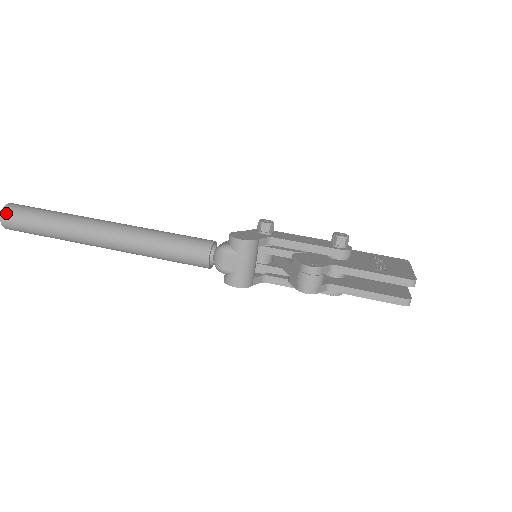
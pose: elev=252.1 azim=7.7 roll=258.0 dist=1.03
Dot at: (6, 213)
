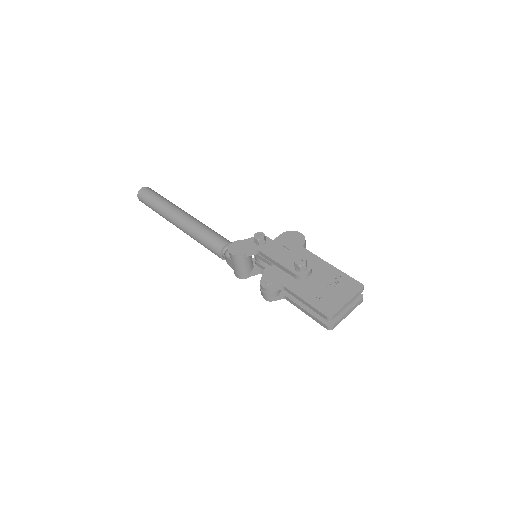
Dot at: (139, 196)
